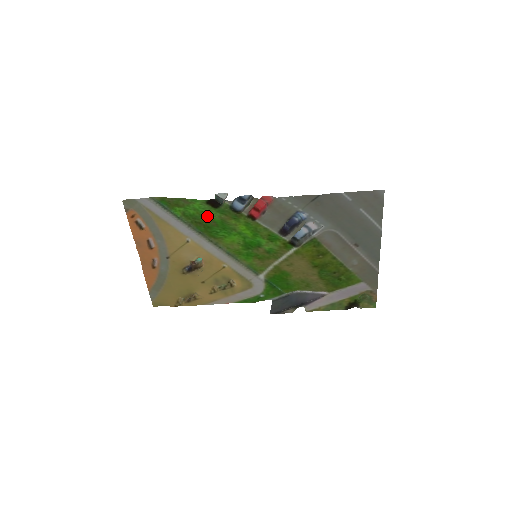
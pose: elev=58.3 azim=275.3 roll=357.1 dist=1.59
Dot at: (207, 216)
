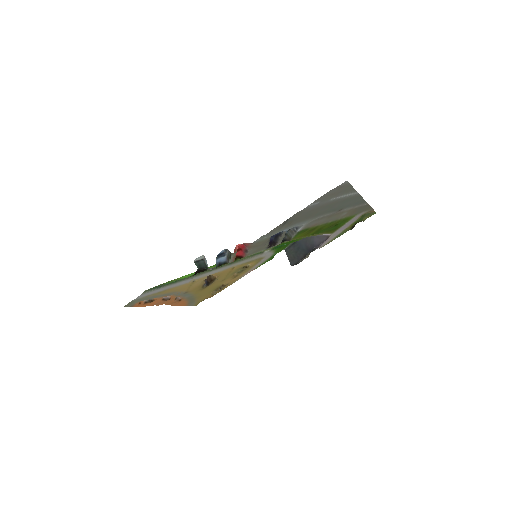
Dot at: occluded
